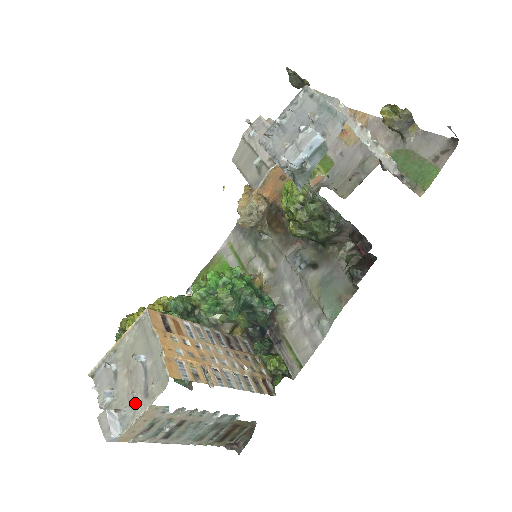
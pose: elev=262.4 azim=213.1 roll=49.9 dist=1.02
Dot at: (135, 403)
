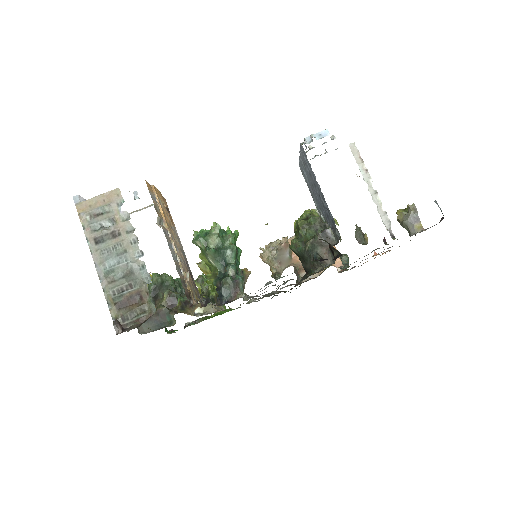
Dot at: occluded
